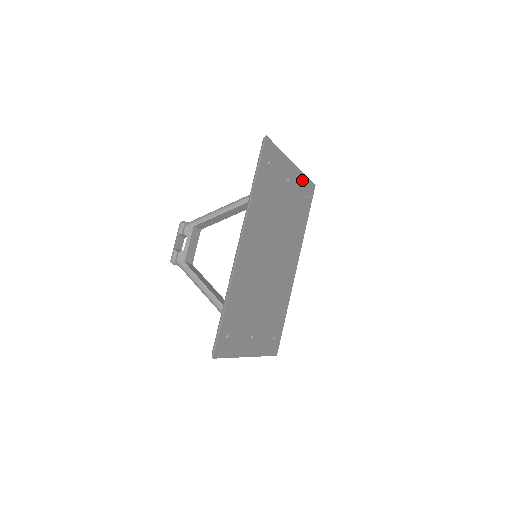
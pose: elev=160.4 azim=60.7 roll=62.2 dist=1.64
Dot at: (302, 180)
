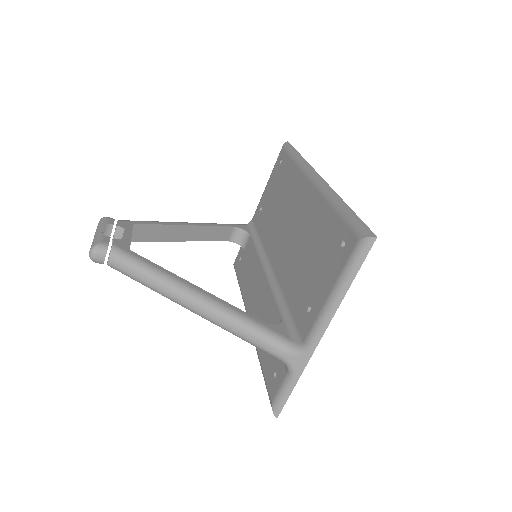
Dot at: occluded
